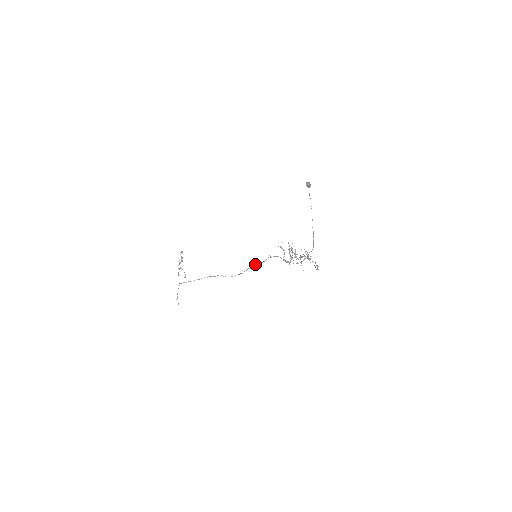
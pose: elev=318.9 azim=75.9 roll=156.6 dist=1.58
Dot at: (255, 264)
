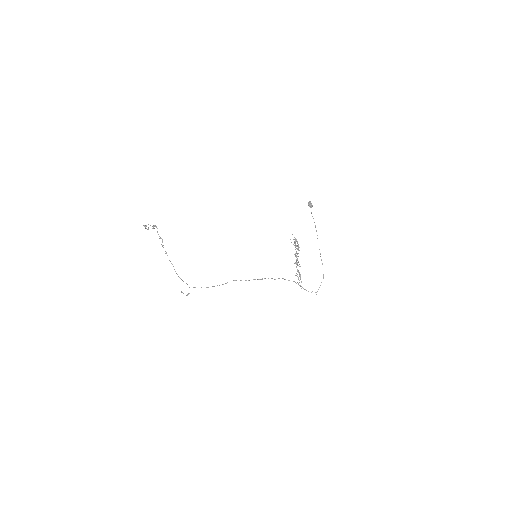
Dot at: occluded
